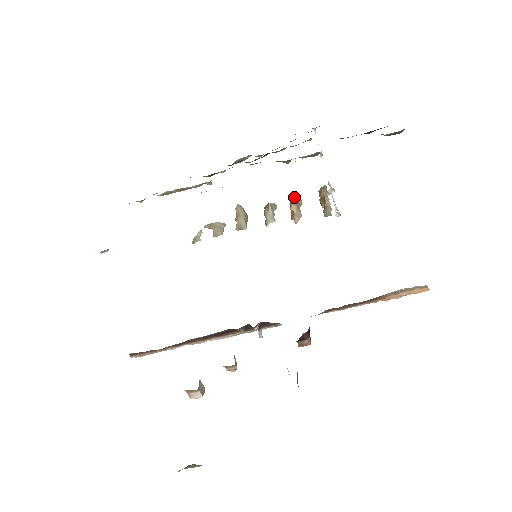
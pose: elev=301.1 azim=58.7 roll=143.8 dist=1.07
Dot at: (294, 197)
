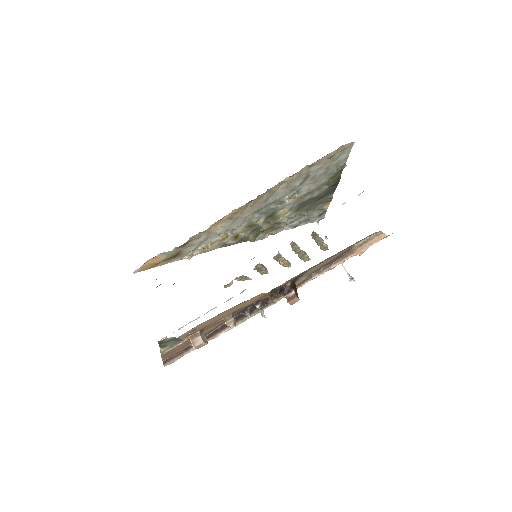
Dot at: occluded
